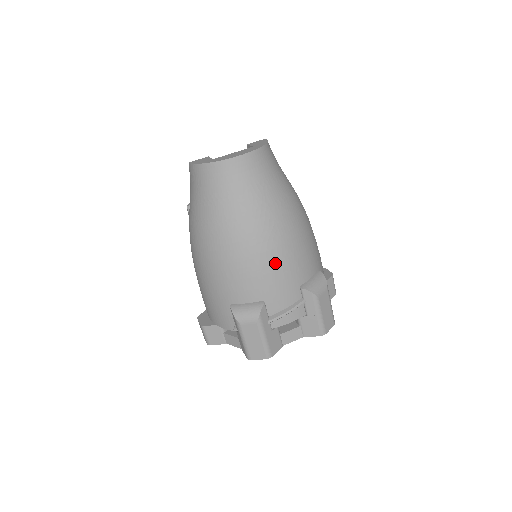
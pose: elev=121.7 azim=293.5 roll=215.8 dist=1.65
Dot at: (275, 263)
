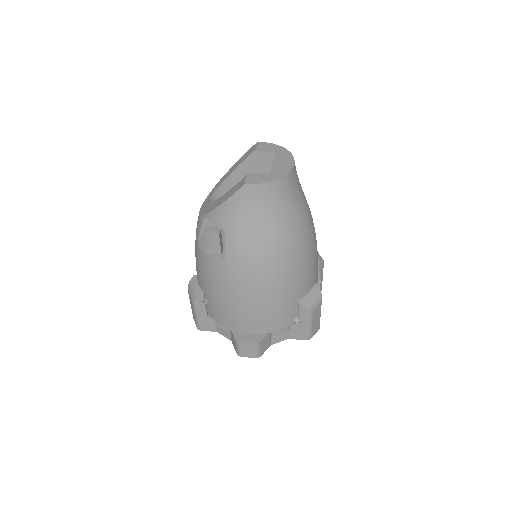
Dot at: occluded
